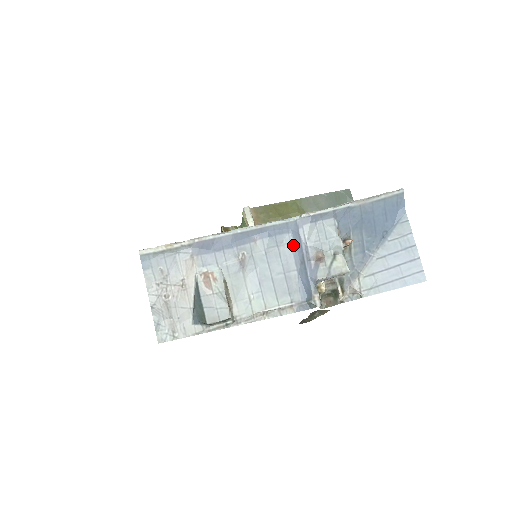
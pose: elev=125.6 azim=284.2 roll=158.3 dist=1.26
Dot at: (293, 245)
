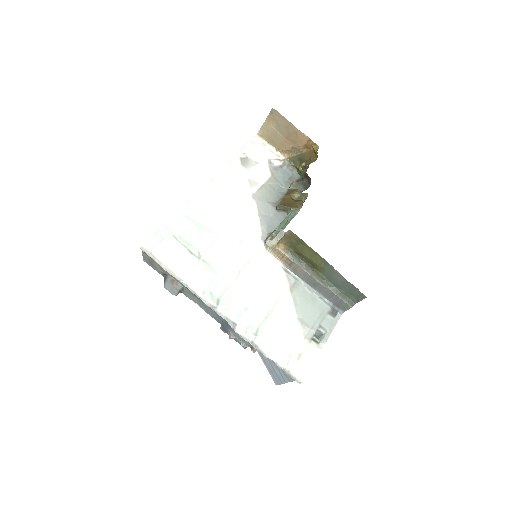
Dot at: (225, 322)
